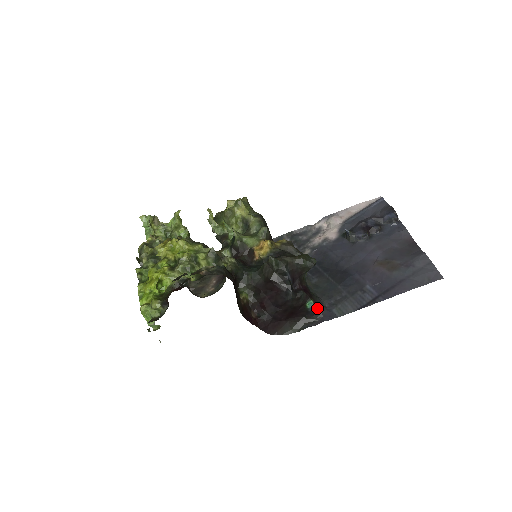
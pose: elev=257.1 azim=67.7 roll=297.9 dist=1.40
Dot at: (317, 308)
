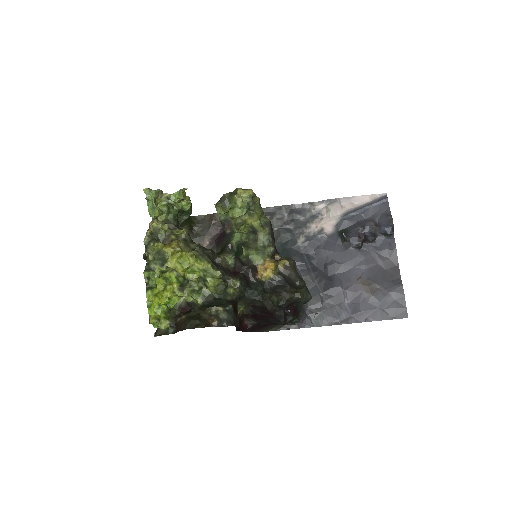
Dot at: (299, 318)
